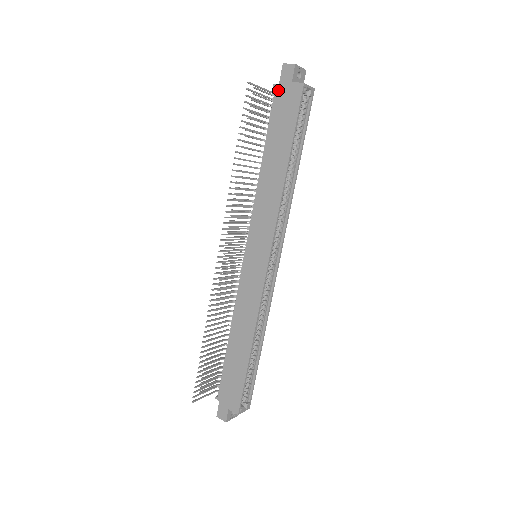
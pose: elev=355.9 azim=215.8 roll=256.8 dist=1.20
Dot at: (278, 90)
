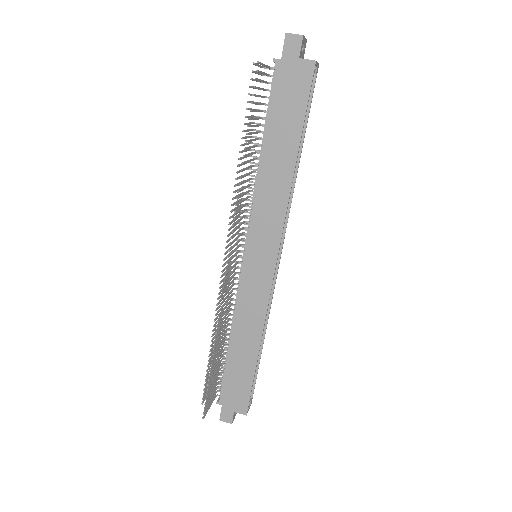
Dot at: (280, 66)
